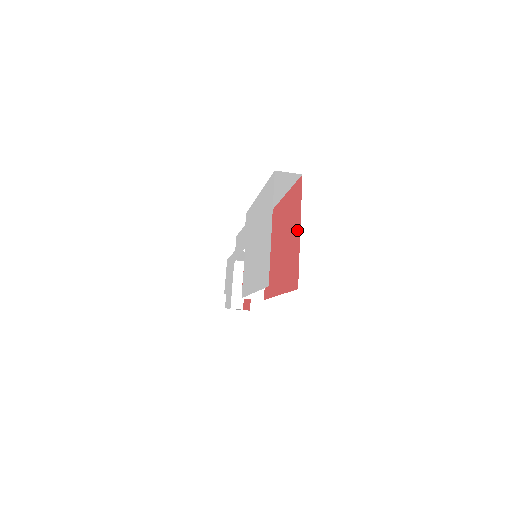
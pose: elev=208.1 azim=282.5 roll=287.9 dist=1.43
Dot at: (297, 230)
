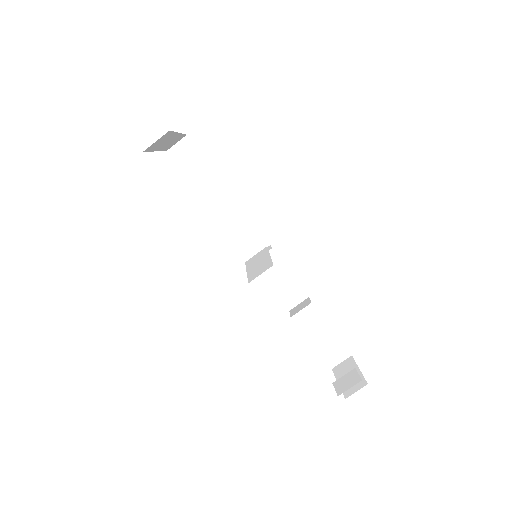
Dot at: occluded
